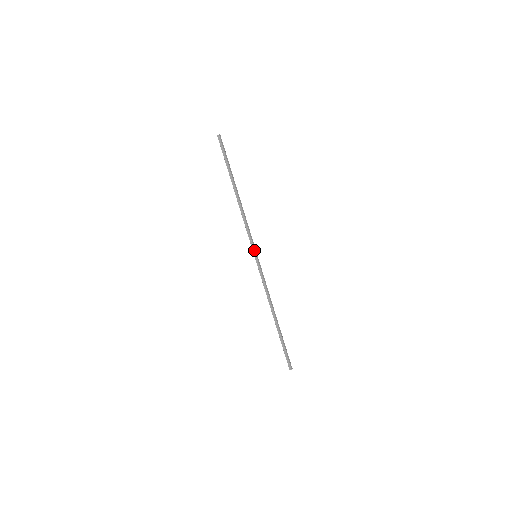
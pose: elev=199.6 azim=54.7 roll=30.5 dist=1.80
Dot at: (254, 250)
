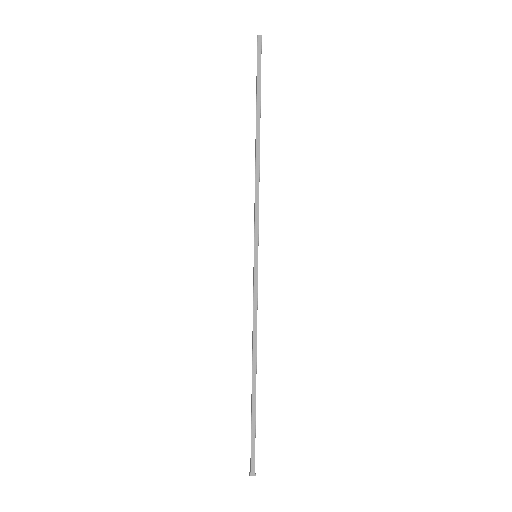
Dot at: (254, 244)
